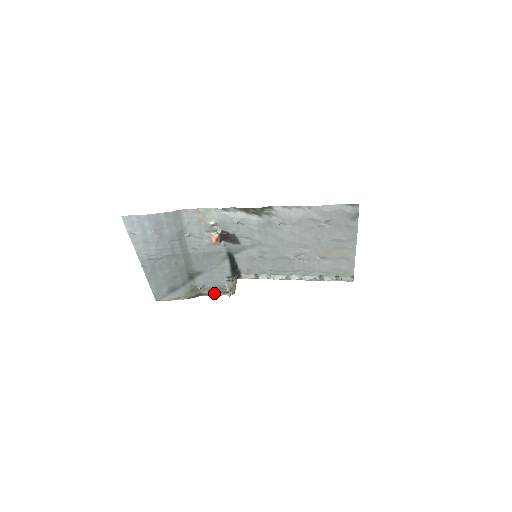
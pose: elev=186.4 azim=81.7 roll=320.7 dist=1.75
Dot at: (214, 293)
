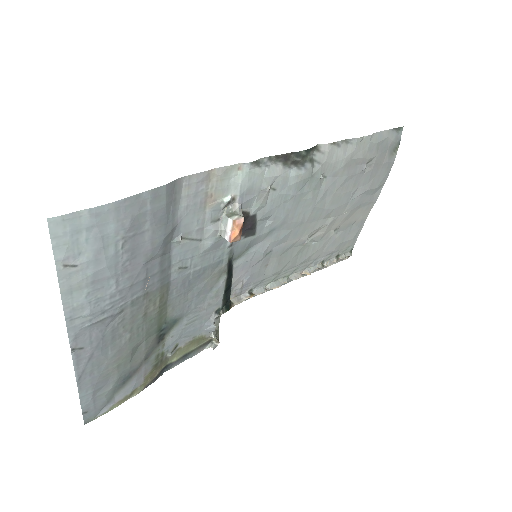
Dot at: (188, 354)
